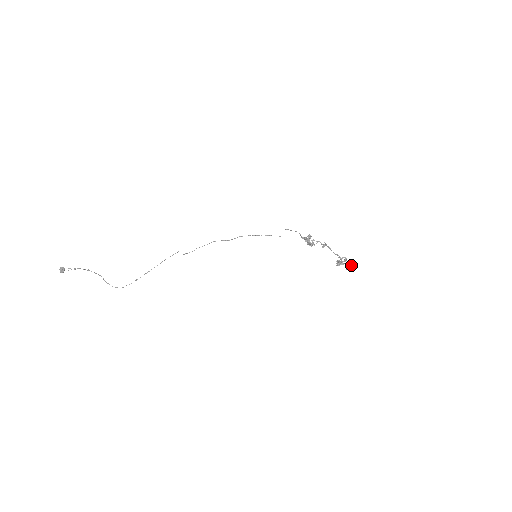
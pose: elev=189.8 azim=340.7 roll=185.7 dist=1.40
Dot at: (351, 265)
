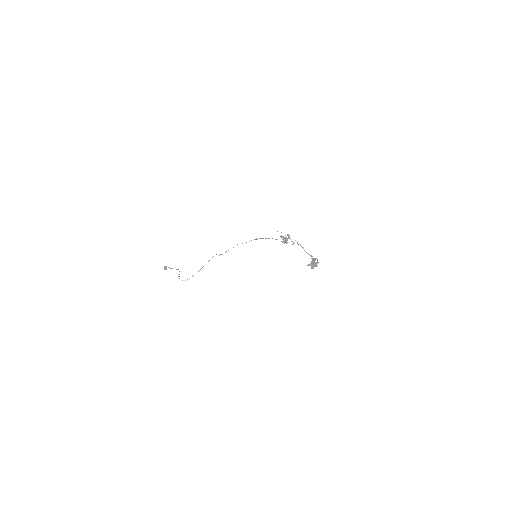
Dot at: (314, 263)
